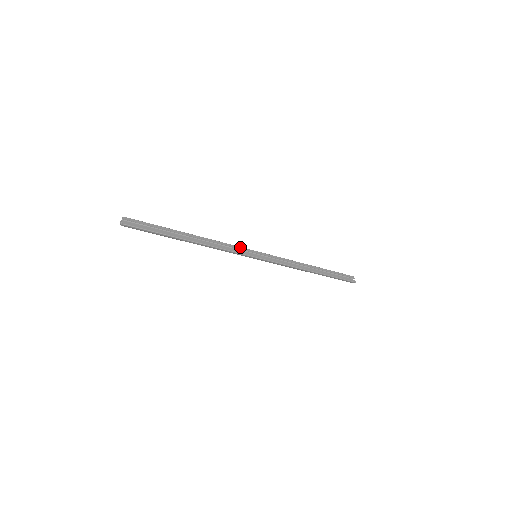
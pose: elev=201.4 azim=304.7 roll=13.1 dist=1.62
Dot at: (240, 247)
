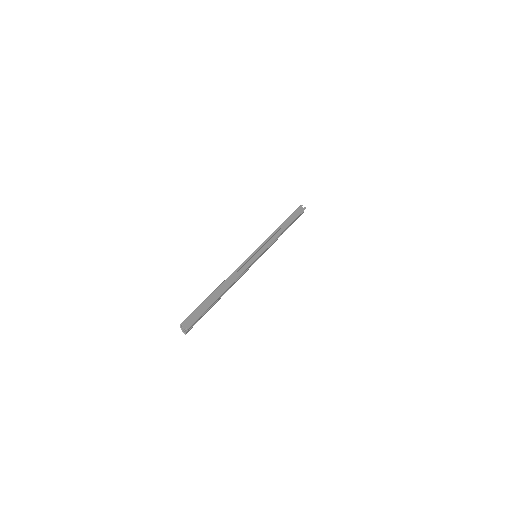
Dot at: occluded
